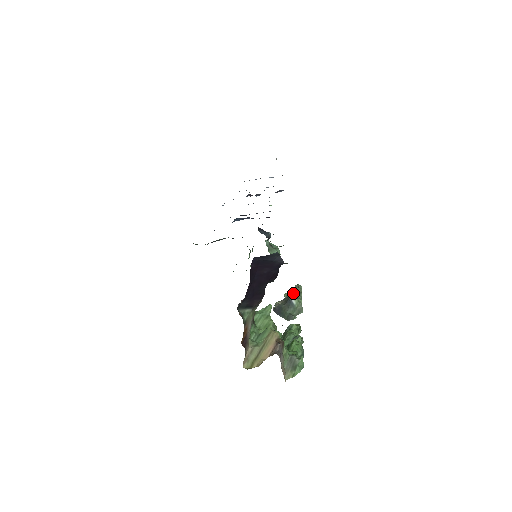
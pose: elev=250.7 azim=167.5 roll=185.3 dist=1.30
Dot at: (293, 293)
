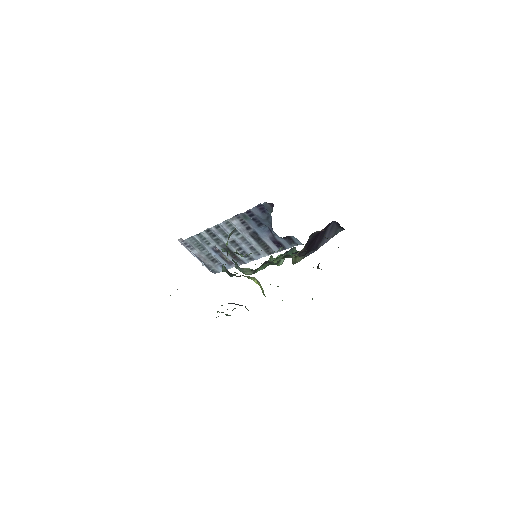
Dot at: occluded
